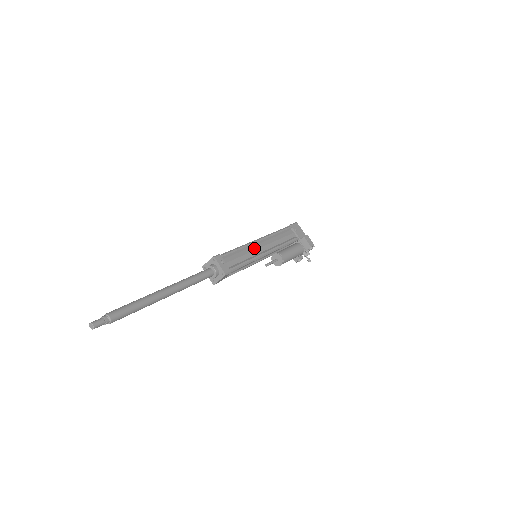
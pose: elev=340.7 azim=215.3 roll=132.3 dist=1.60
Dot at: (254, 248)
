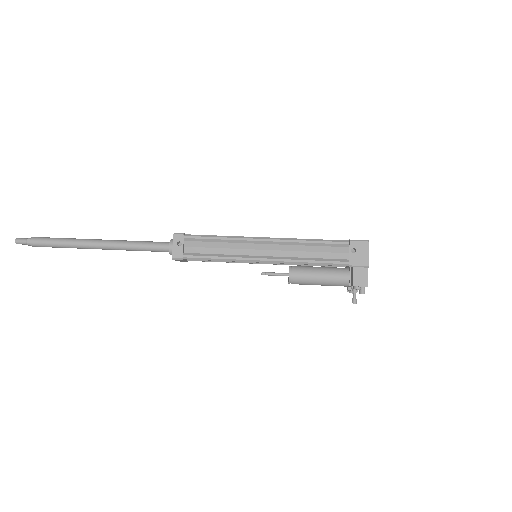
Dot at: (248, 246)
